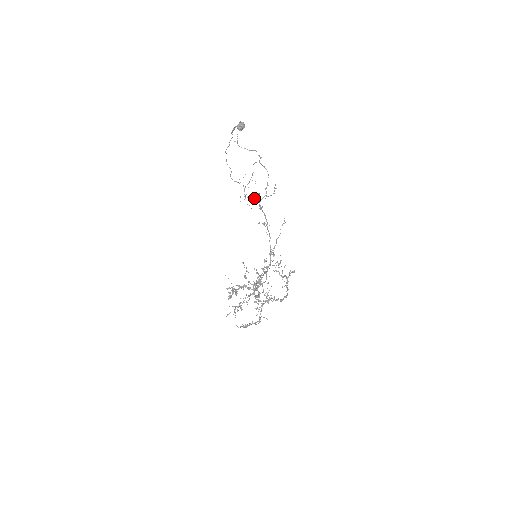
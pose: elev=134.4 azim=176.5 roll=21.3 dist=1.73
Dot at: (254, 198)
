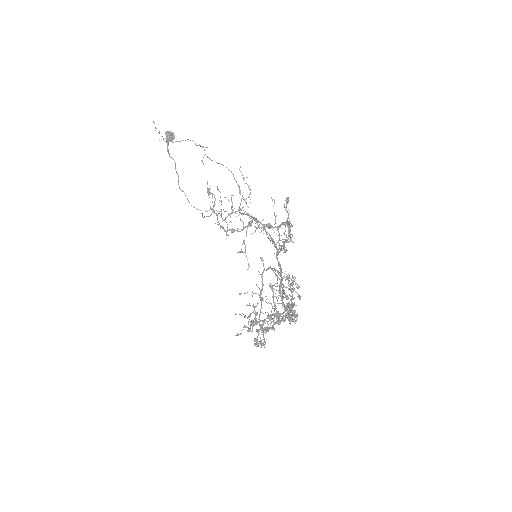
Dot at: (232, 211)
